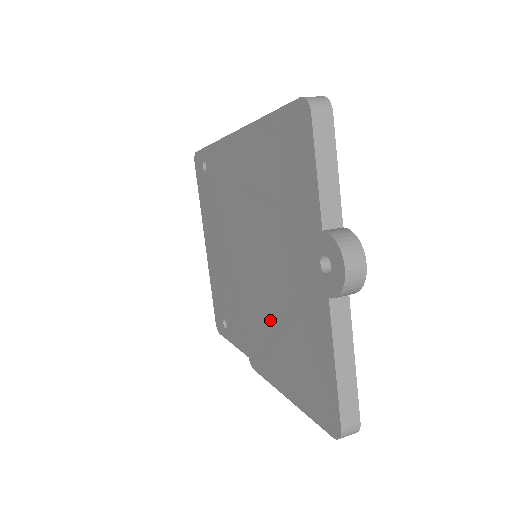
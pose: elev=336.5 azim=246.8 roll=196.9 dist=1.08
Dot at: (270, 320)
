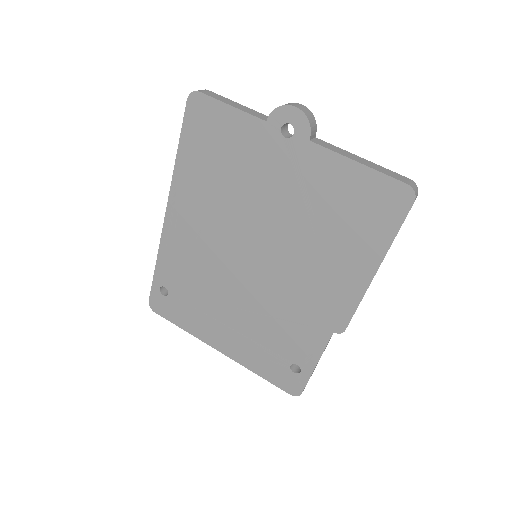
Dot at: (308, 254)
